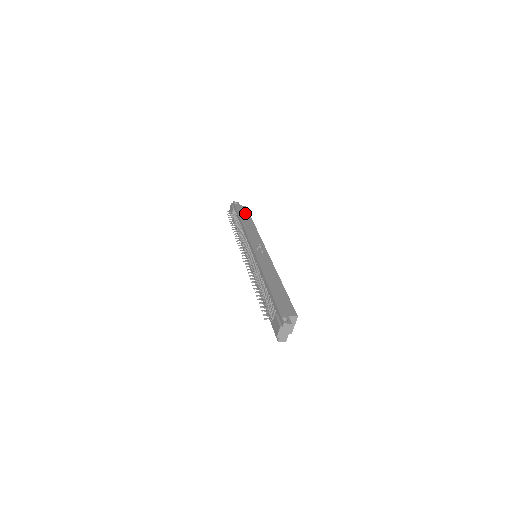
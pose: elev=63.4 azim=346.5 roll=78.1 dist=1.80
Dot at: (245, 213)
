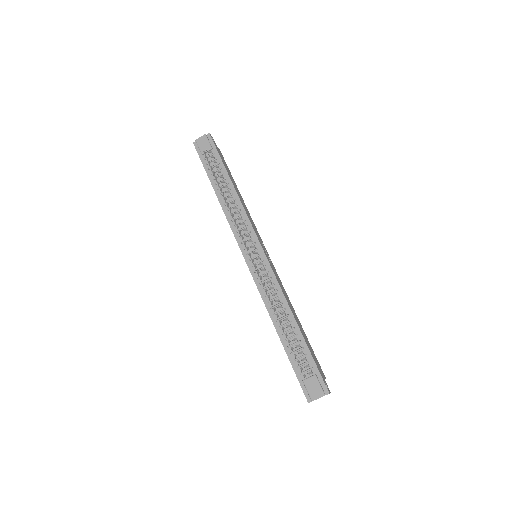
Dot at: (227, 167)
